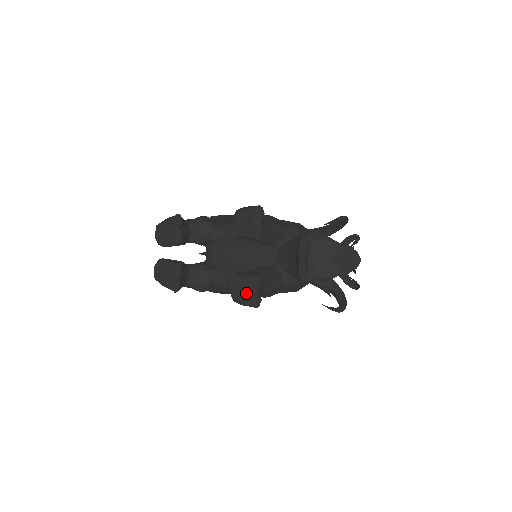
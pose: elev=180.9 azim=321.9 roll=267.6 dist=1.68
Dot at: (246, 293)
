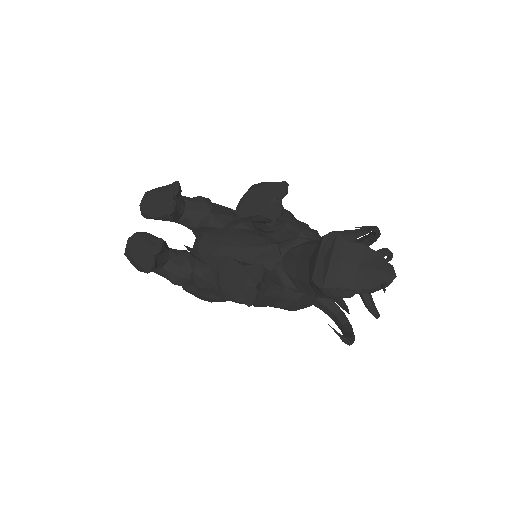
Dot at: (240, 285)
